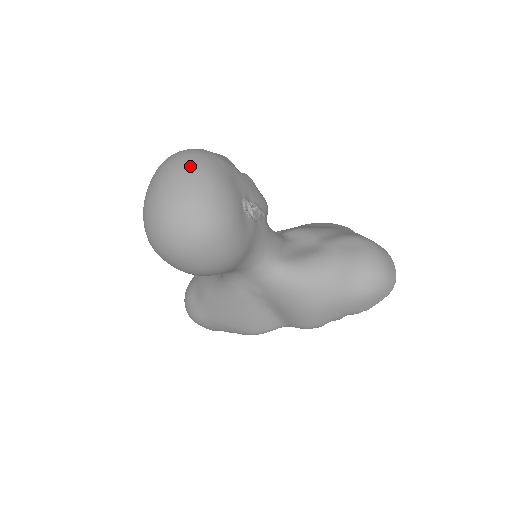
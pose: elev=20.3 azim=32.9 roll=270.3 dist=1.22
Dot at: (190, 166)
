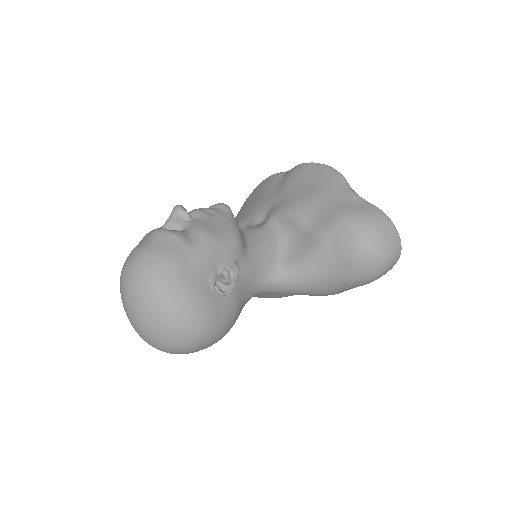
Dot at: (144, 296)
